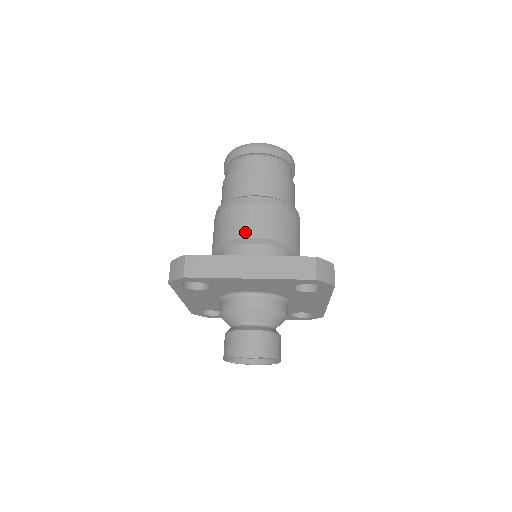
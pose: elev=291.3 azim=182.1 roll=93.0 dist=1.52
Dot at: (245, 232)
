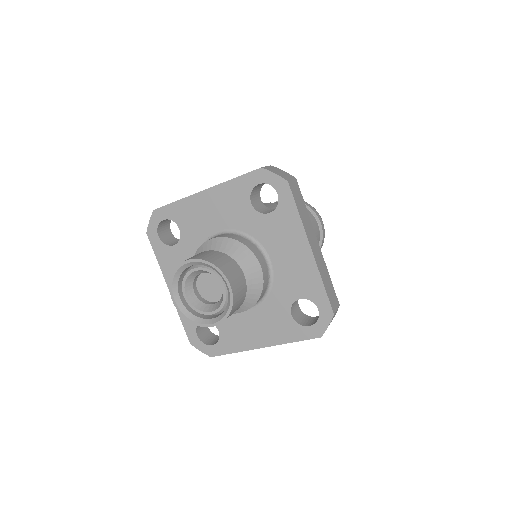
Dot at: occluded
